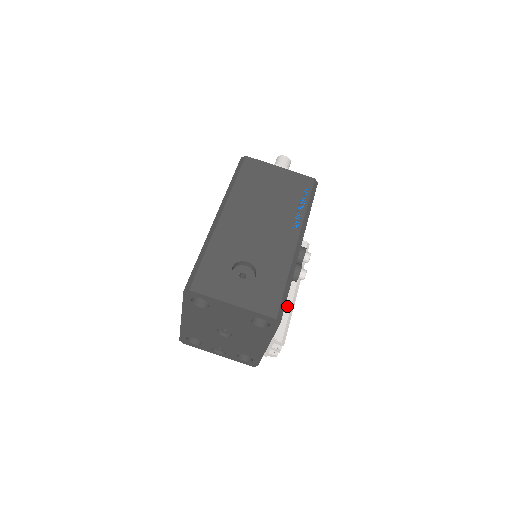
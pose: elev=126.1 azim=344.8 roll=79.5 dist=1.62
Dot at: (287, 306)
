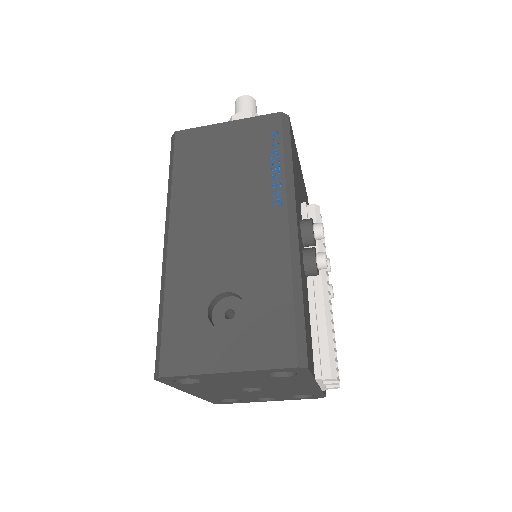
Dot at: (319, 317)
